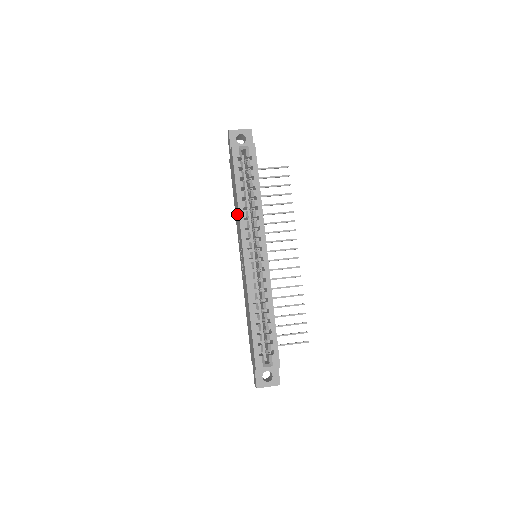
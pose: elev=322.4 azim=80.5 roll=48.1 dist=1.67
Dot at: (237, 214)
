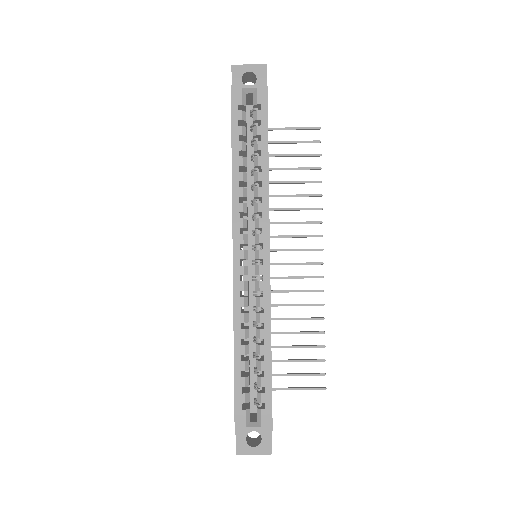
Dot at: occluded
